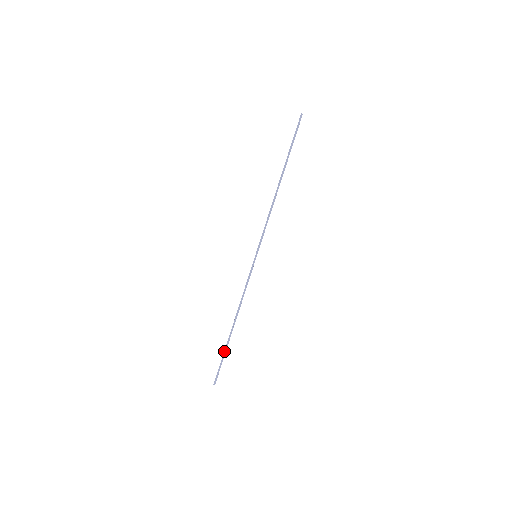
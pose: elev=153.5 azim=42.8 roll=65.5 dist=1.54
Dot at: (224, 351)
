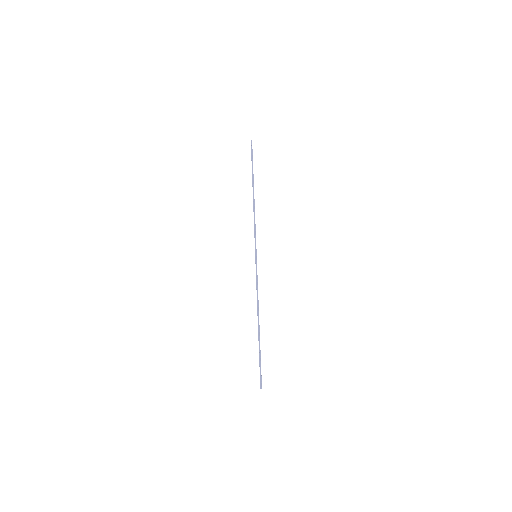
Dot at: (259, 351)
